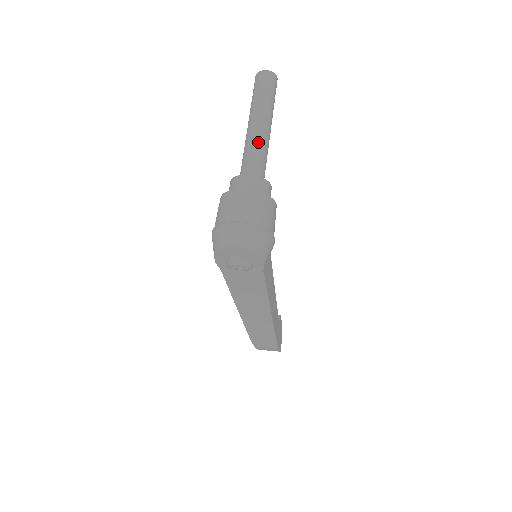
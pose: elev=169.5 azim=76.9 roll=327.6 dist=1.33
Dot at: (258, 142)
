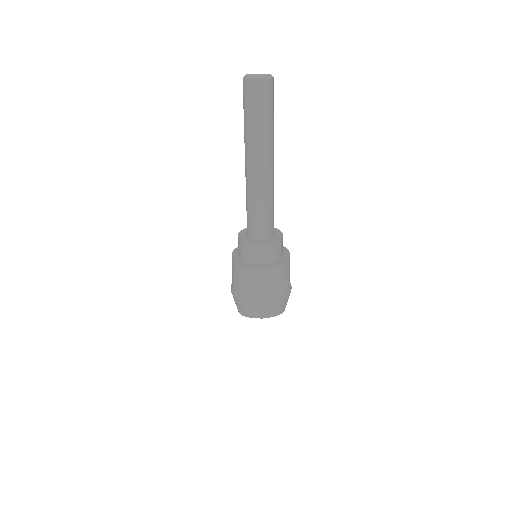
Dot at: (266, 194)
